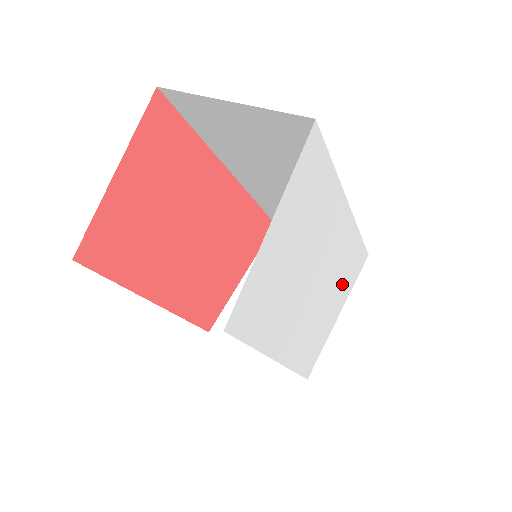
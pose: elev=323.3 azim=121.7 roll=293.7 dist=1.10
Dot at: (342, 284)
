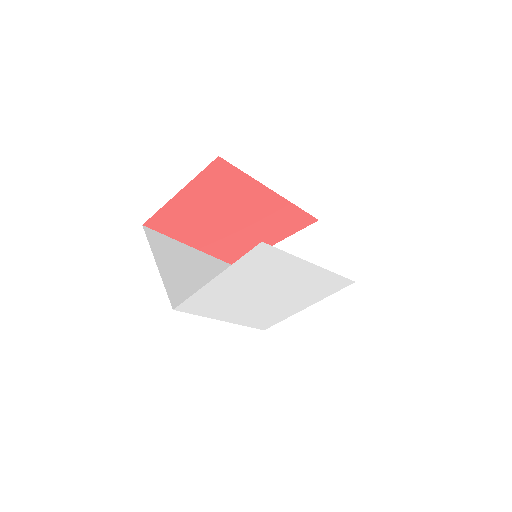
Dot at: (311, 295)
